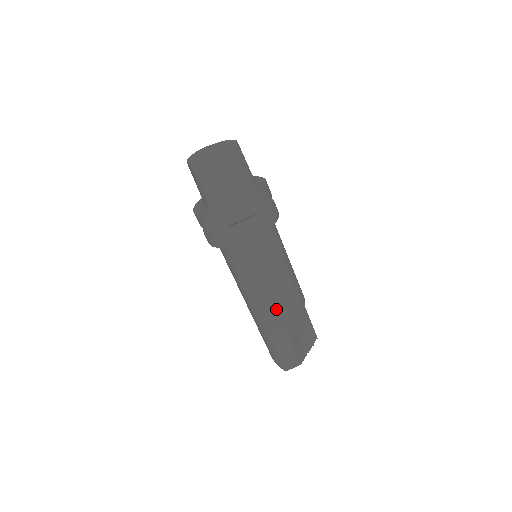
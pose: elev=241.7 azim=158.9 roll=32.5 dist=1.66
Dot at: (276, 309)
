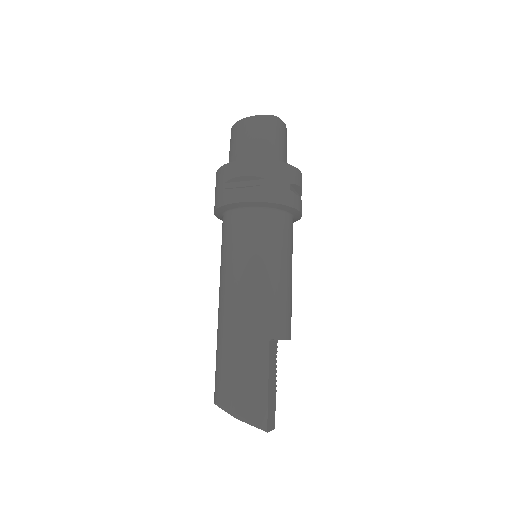
Dot at: (288, 314)
